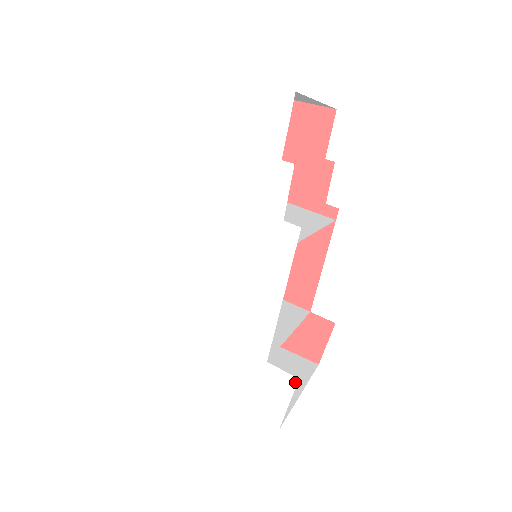
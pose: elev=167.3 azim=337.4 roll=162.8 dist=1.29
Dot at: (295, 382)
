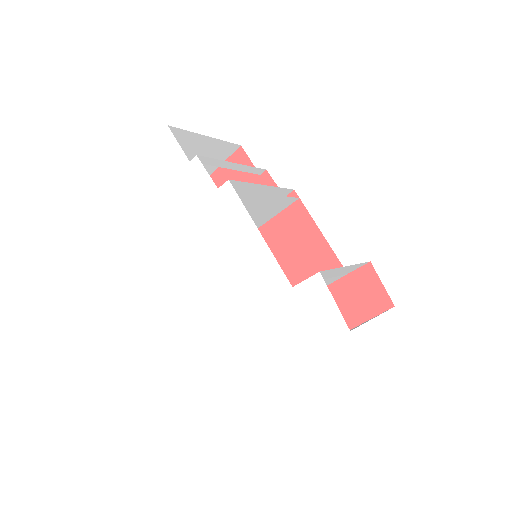
Dot at: (320, 278)
